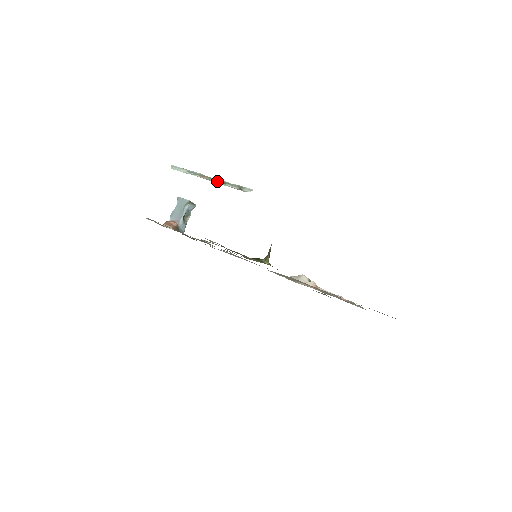
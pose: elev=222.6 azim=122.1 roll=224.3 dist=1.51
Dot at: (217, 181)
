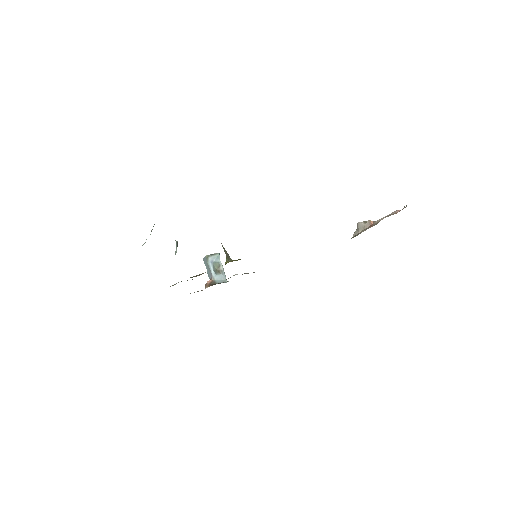
Dot at: occluded
